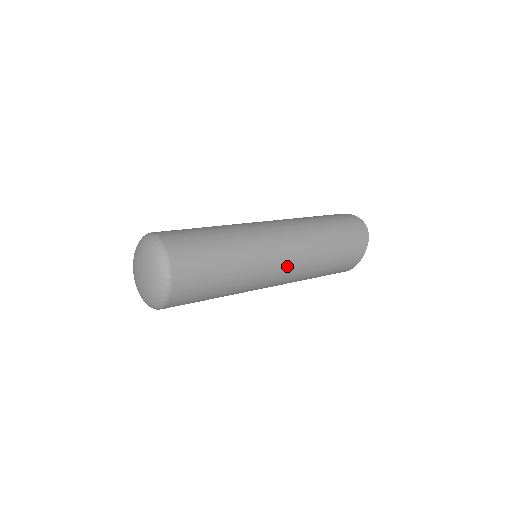
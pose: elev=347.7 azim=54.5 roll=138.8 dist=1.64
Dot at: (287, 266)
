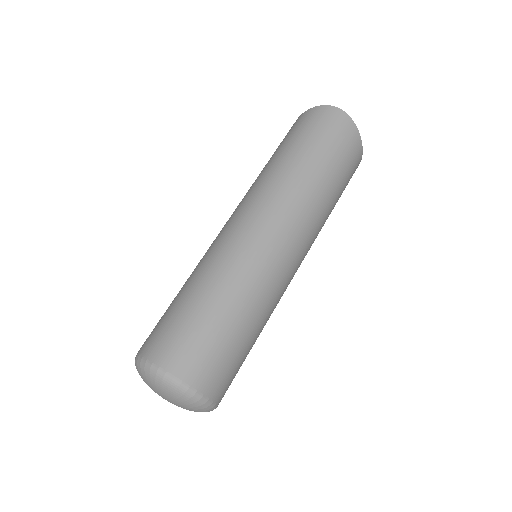
Dot at: (295, 246)
